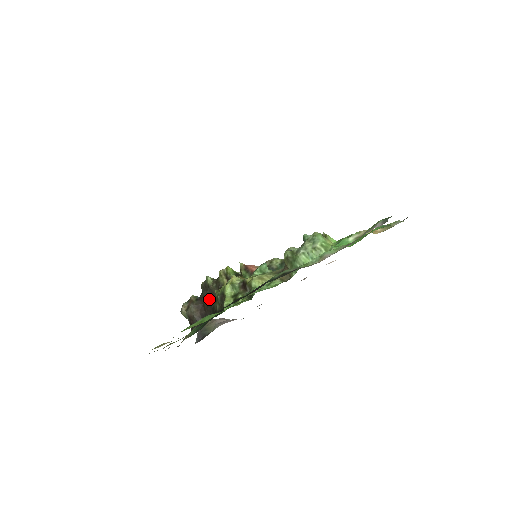
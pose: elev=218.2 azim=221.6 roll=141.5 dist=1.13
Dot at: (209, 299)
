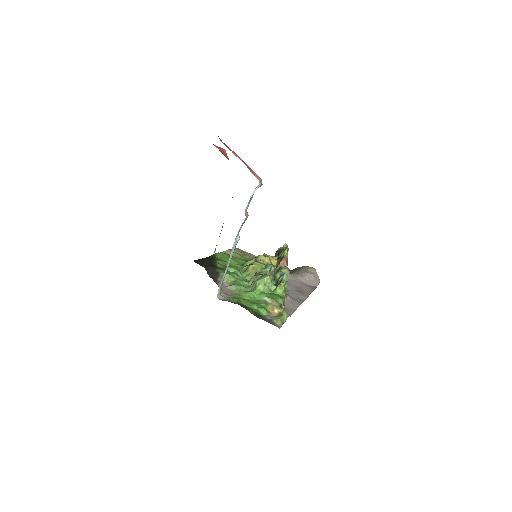
Dot at: occluded
